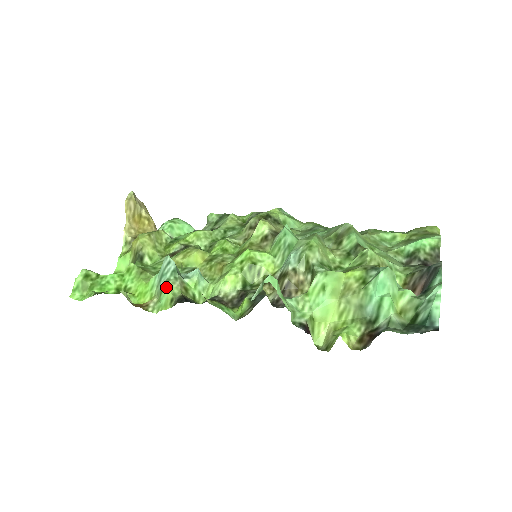
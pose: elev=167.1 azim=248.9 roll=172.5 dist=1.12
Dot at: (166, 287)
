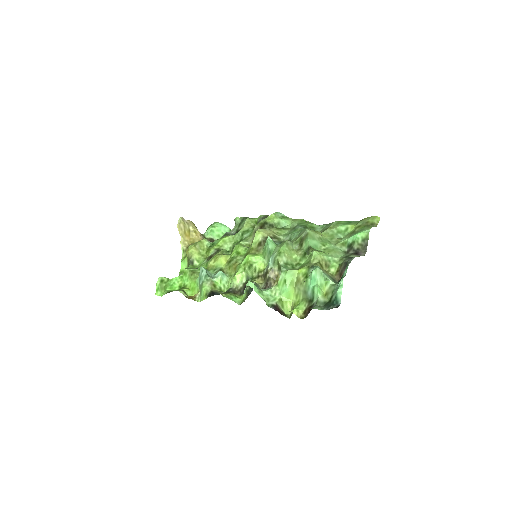
Dot at: (202, 287)
